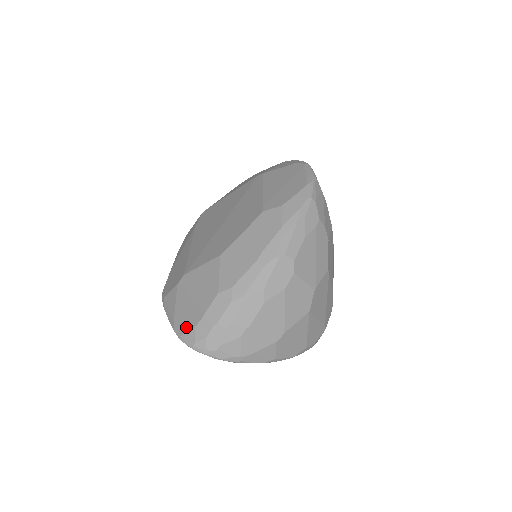
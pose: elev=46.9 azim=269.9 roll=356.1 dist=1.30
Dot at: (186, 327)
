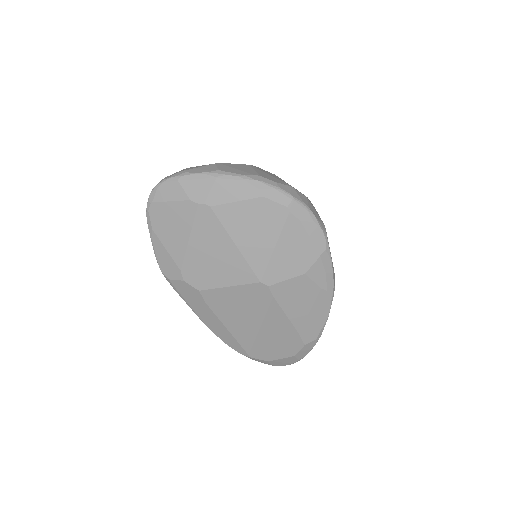
Dot at: occluded
